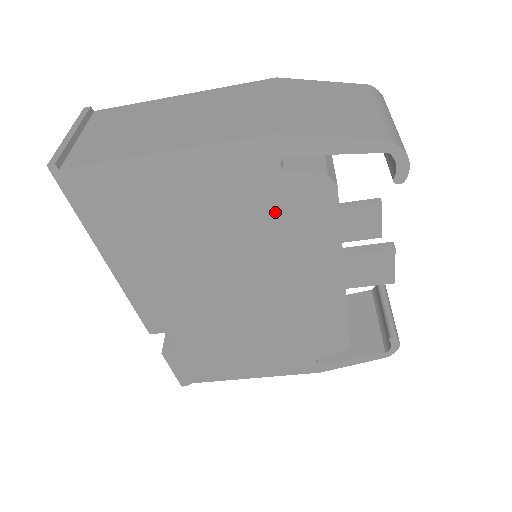
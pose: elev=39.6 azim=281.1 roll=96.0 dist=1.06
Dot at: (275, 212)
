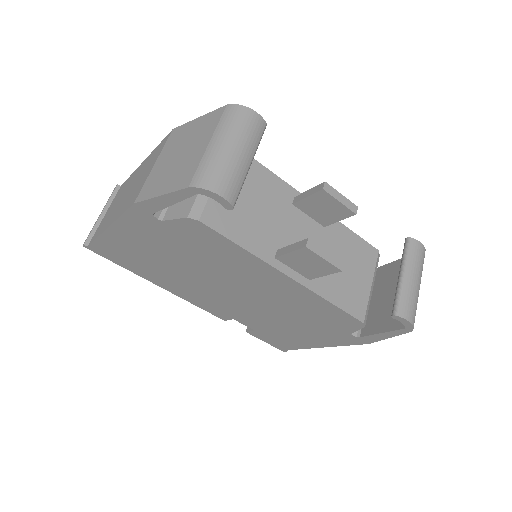
Dot at: (191, 244)
